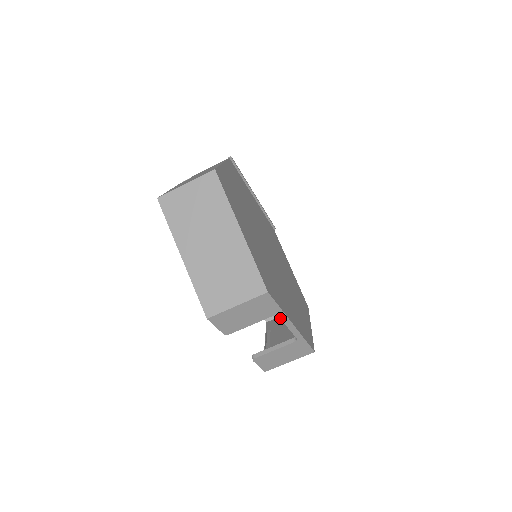
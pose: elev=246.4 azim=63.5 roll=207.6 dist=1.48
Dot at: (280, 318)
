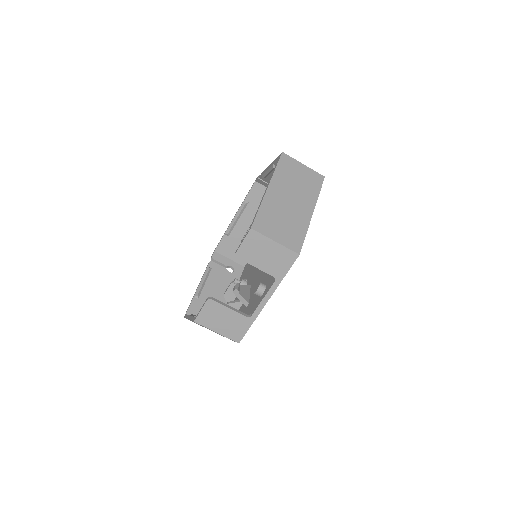
Dot at: (273, 284)
